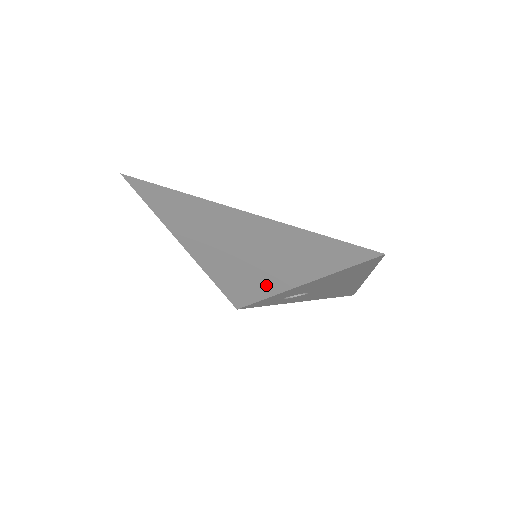
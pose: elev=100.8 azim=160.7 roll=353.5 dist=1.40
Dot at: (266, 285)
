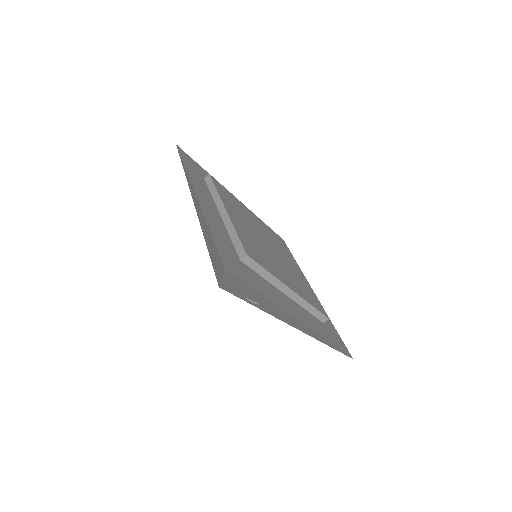
Dot at: (216, 270)
